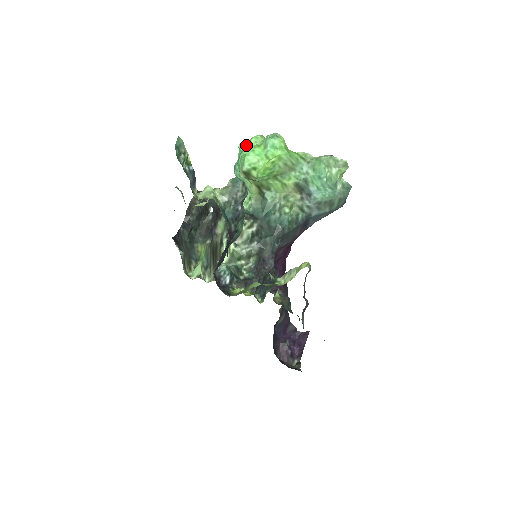
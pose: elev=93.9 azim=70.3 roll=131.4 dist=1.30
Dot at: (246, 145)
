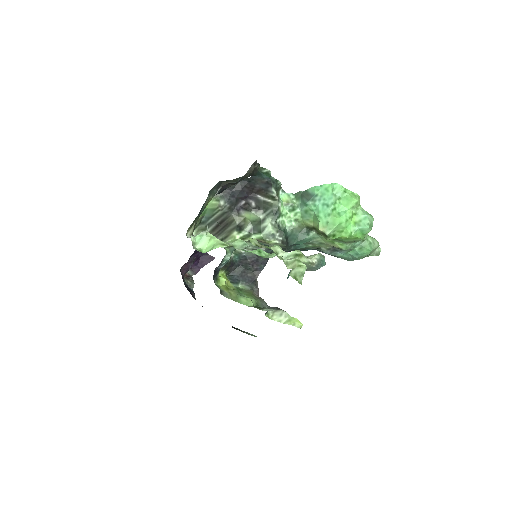
Dot at: (342, 195)
